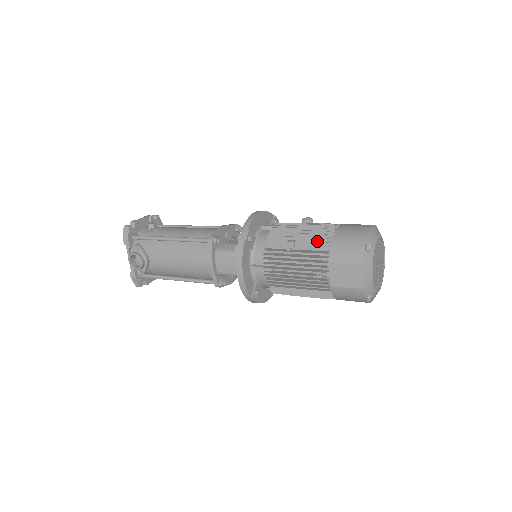
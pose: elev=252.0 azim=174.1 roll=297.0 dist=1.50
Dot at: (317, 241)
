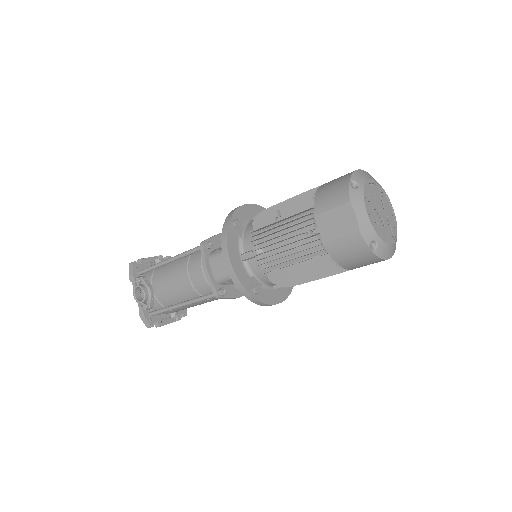
Dot at: (301, 200)
